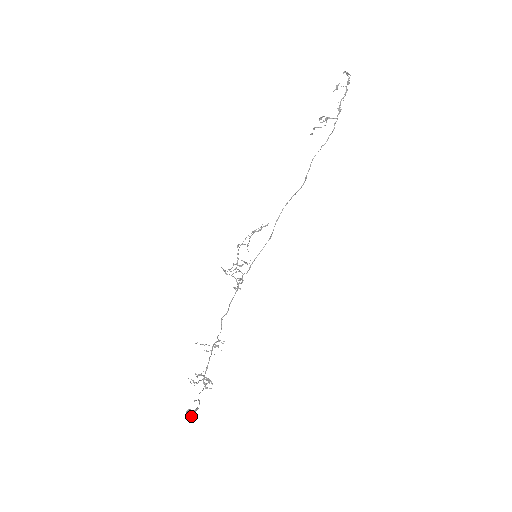
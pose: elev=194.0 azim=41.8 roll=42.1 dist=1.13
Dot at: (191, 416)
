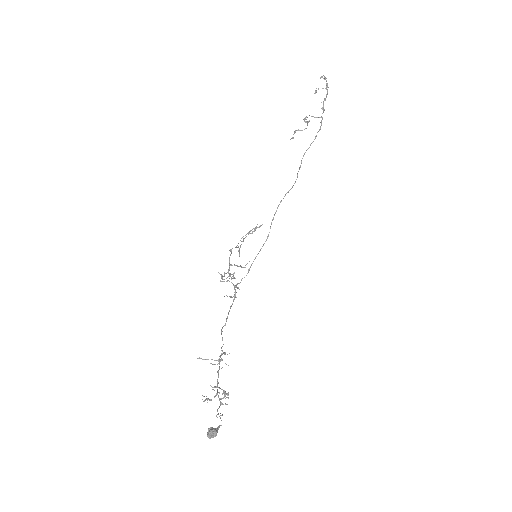
Dot at: (215, 435)
